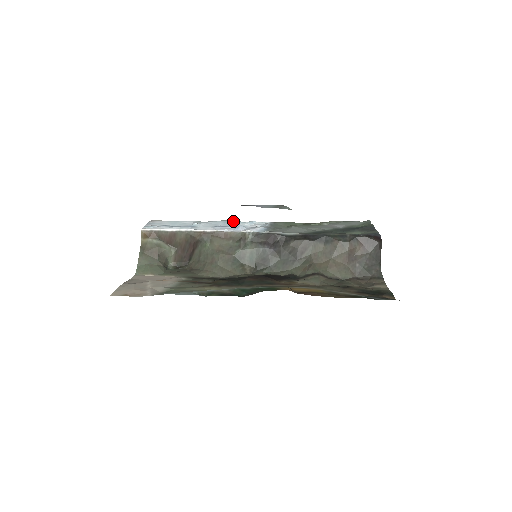
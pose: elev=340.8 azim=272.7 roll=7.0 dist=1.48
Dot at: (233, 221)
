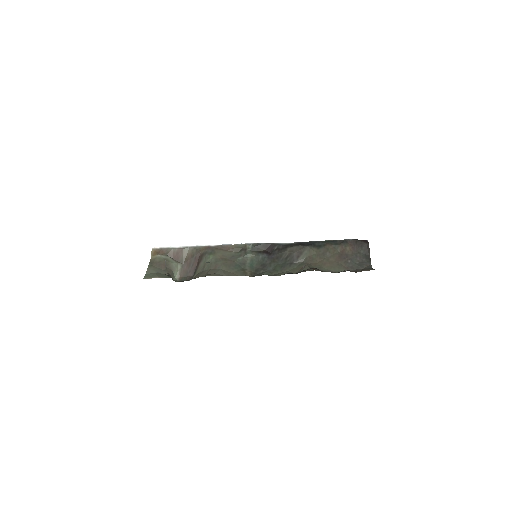
Dot at: occluded
